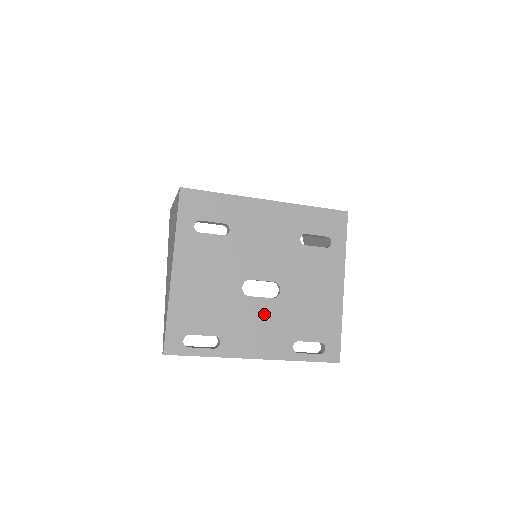
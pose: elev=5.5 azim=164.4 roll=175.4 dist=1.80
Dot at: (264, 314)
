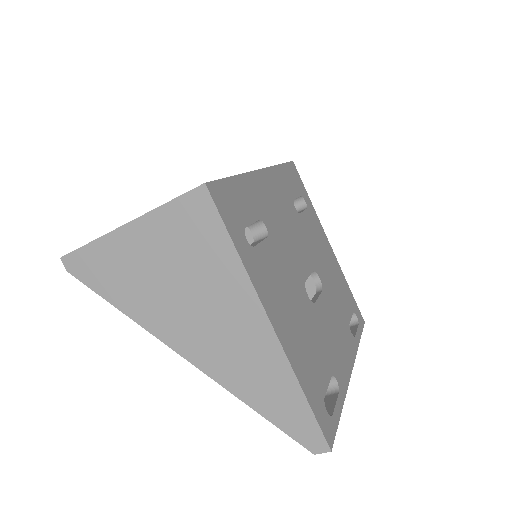
Dot at: (329, 315)
